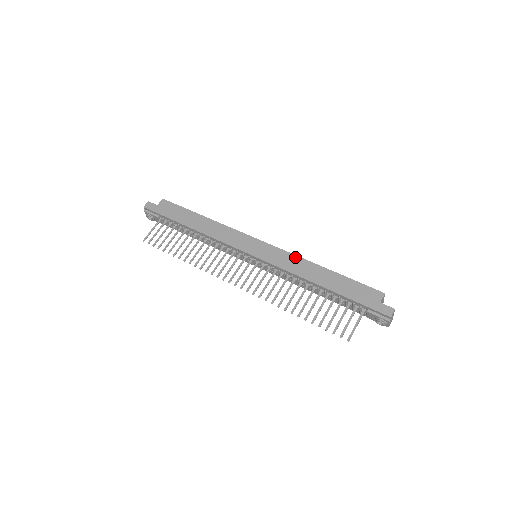
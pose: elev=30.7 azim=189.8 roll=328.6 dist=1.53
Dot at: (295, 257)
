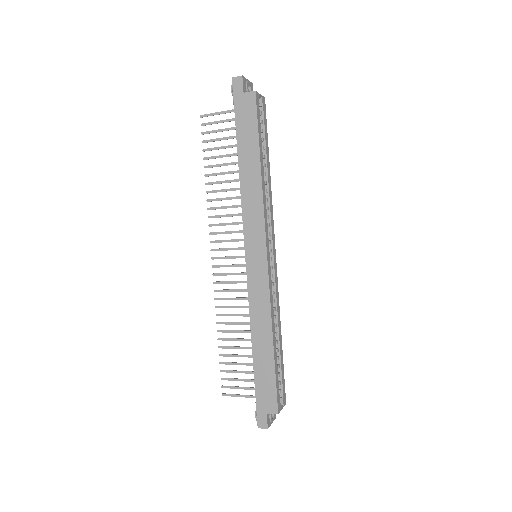
Dot at: (268, 306)
